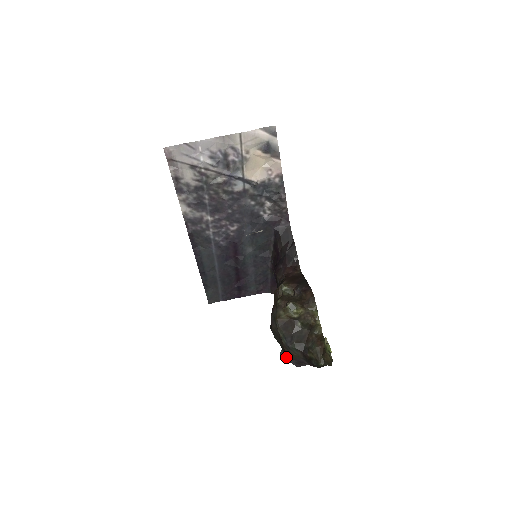
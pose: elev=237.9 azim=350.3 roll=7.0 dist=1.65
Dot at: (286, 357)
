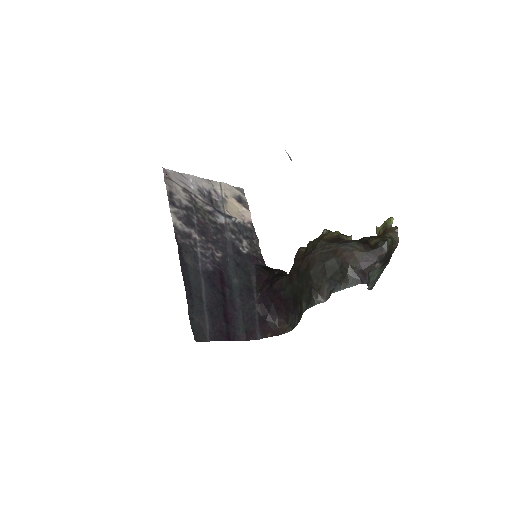
Dot at: (347, 269)
